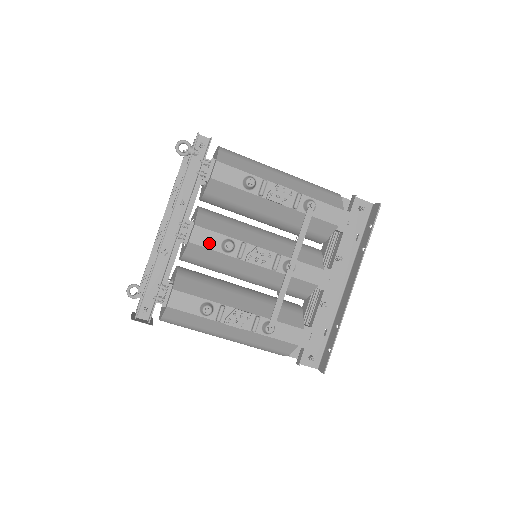
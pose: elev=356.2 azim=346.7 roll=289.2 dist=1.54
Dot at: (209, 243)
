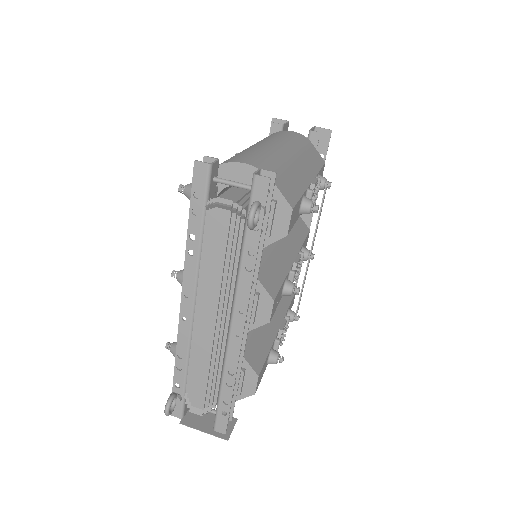
Dot at: (277, 303)
